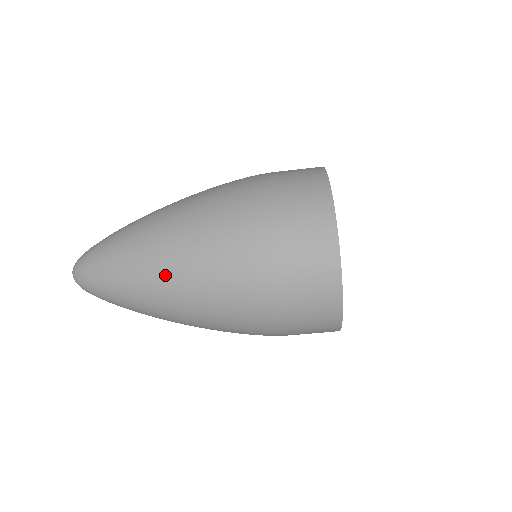
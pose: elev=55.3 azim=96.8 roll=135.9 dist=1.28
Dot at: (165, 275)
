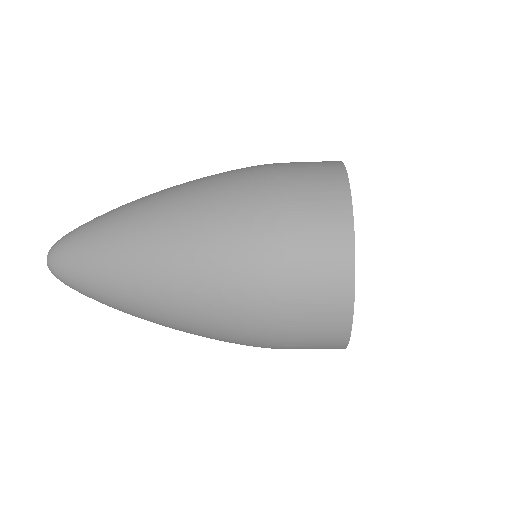
Dot at: (154, 300)
